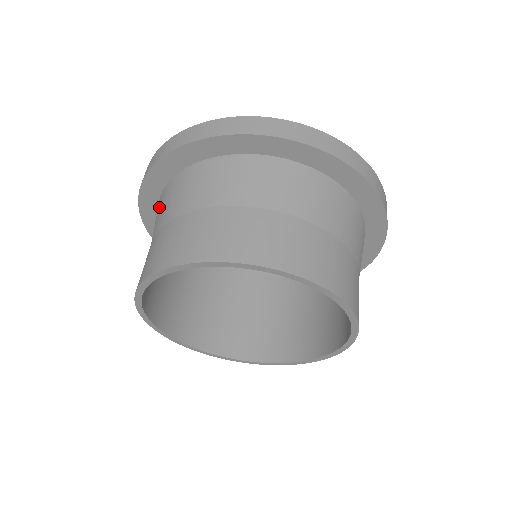
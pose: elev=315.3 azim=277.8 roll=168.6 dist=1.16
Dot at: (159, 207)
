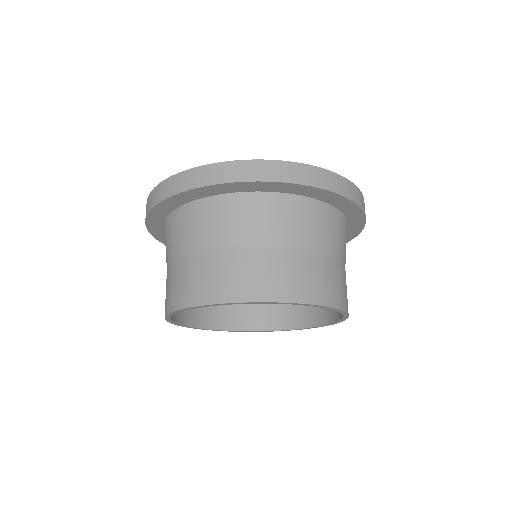
Dot at: (169, 232)
